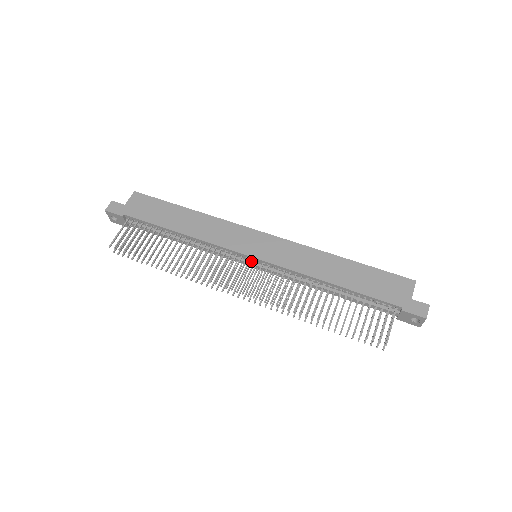
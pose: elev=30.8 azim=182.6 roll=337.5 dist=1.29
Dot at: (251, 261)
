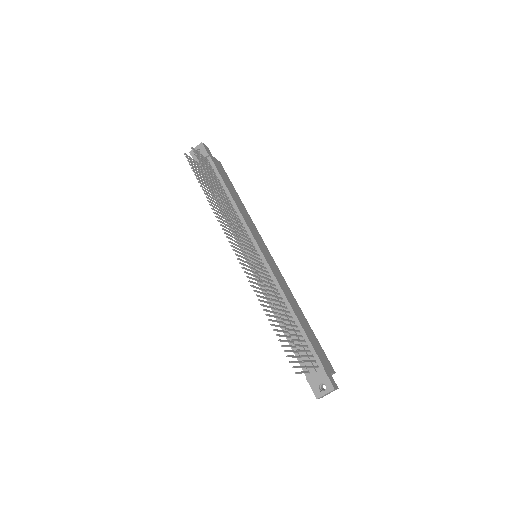
Dot at: (256, 250)
